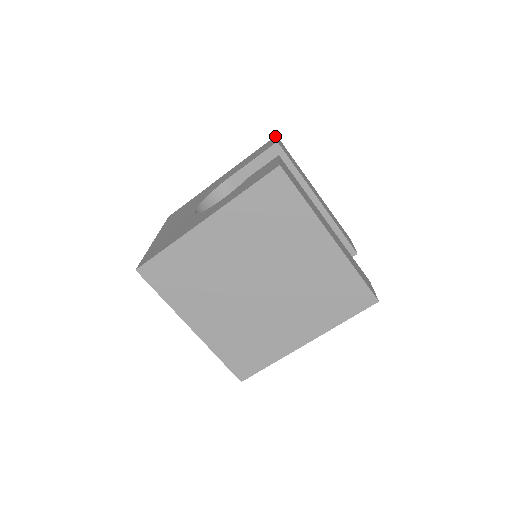
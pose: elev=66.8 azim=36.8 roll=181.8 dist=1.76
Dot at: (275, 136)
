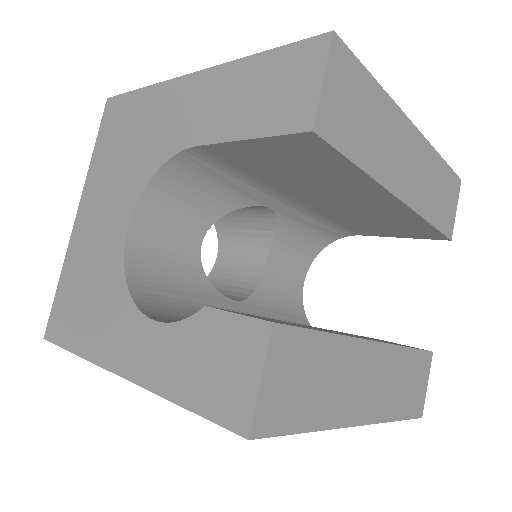
Dot at: (328, 34)
